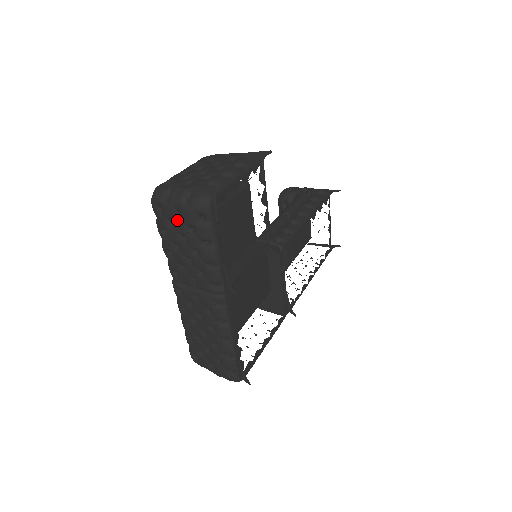
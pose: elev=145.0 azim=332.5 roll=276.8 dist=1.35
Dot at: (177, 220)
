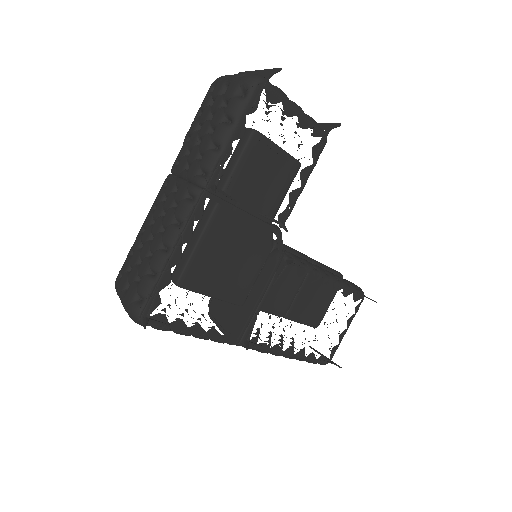
Dot at: (220, 95)
